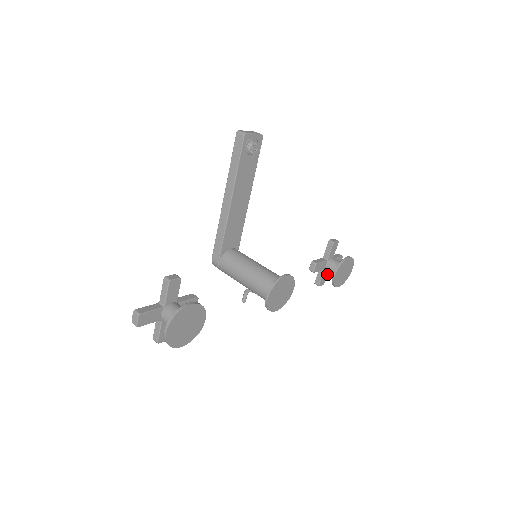
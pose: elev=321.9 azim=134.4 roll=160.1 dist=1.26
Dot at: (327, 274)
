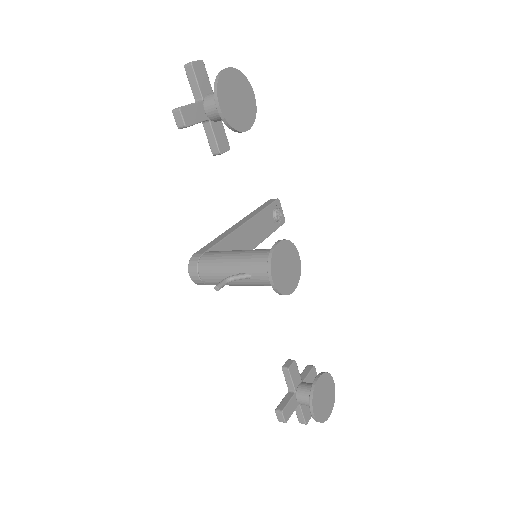
Dot at: (294, 410)
